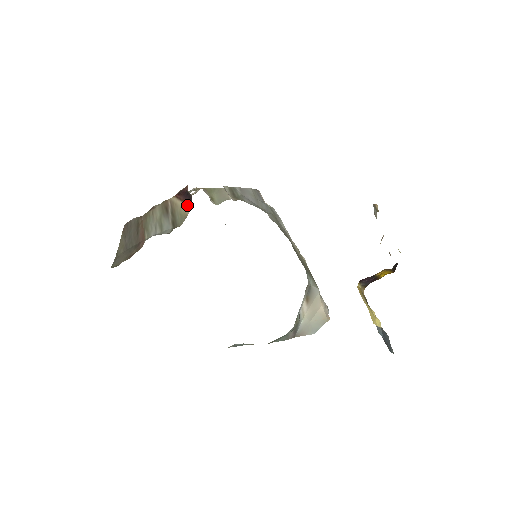
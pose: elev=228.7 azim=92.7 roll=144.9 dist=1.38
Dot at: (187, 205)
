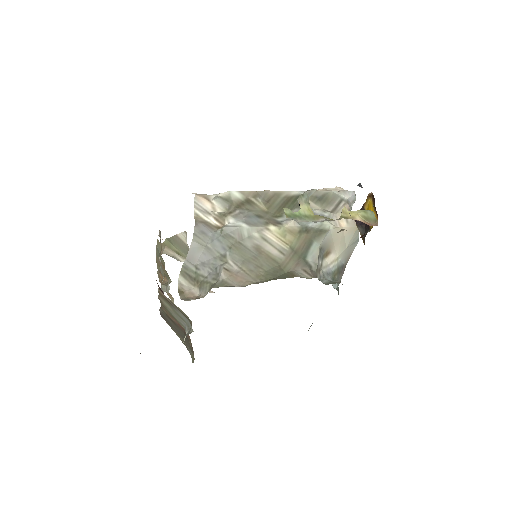
Dot at: occluded
